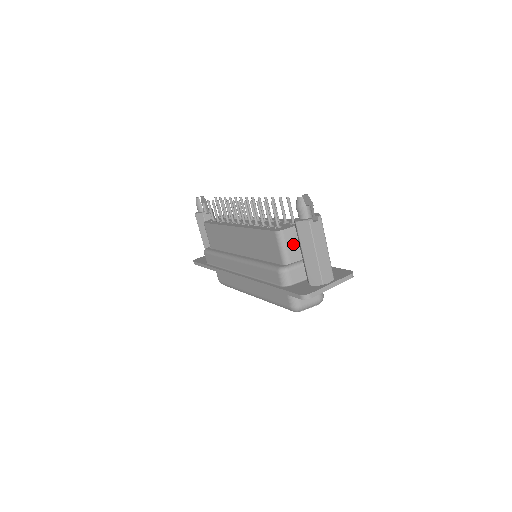
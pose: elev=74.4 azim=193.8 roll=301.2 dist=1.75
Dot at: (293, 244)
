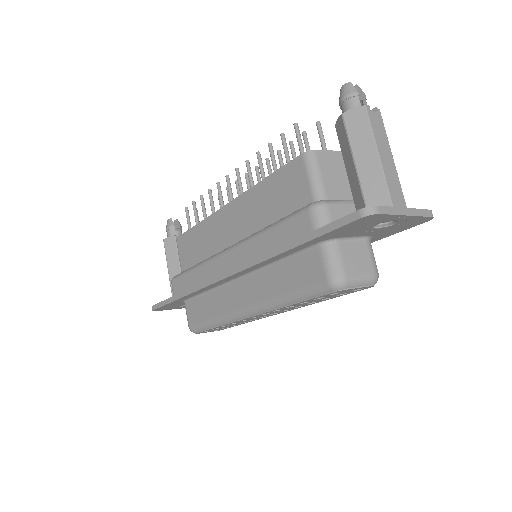
Dot at: (330, 175)
